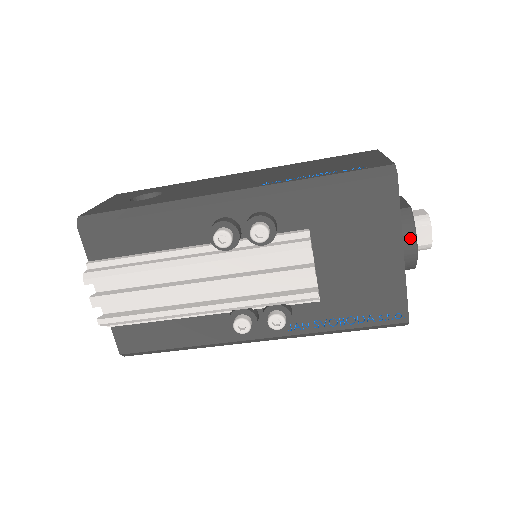
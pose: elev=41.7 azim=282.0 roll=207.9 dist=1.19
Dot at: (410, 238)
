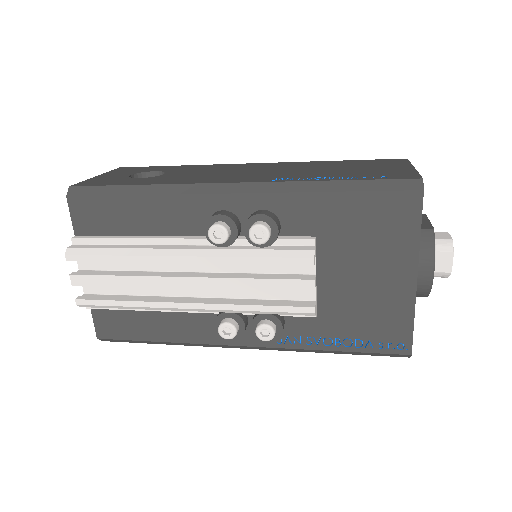
Dot at: (427, 263)
